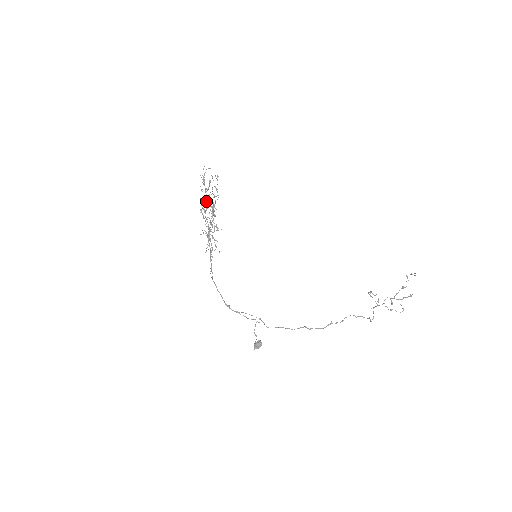
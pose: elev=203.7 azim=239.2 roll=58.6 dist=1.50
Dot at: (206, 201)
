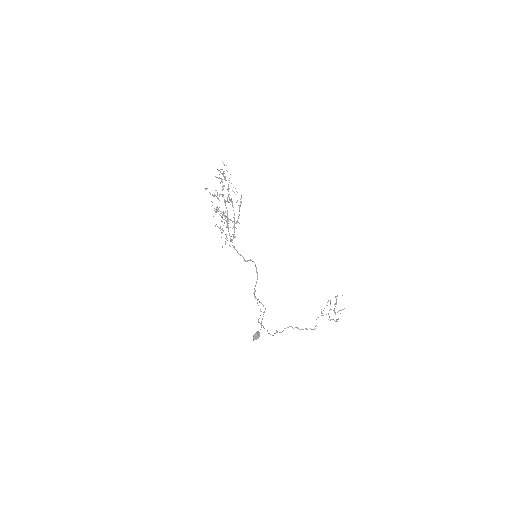
Dot at: (223, 195)
